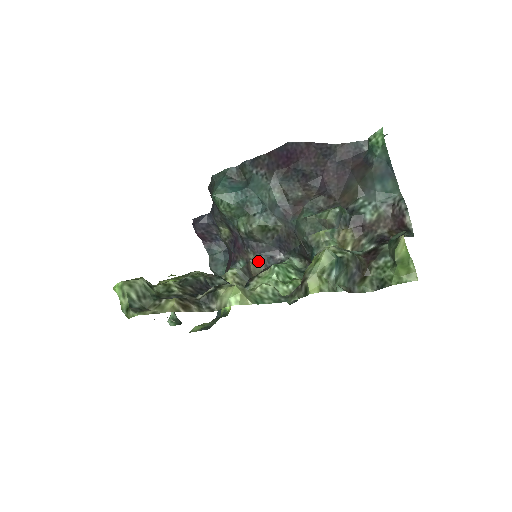
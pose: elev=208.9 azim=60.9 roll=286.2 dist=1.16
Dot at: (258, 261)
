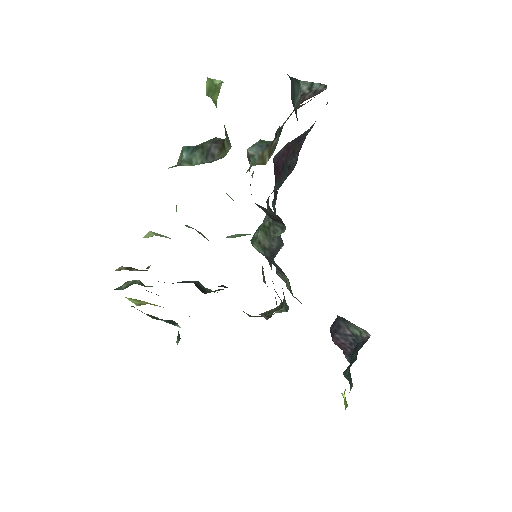
Dot at: occluded
